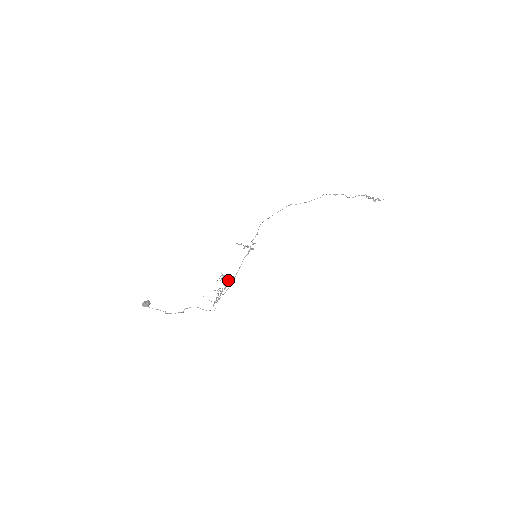
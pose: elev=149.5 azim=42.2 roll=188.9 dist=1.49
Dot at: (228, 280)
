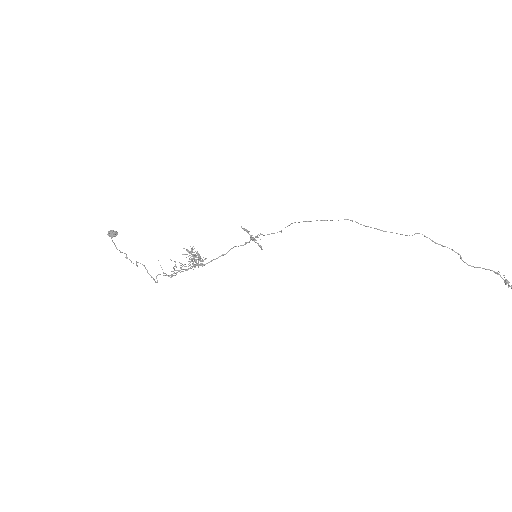
Dot at: (193, 258)
